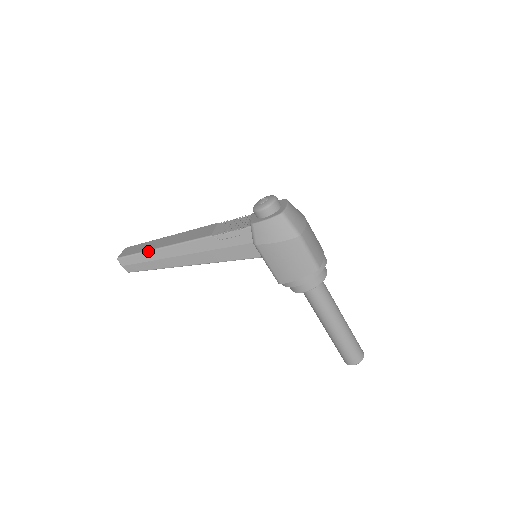
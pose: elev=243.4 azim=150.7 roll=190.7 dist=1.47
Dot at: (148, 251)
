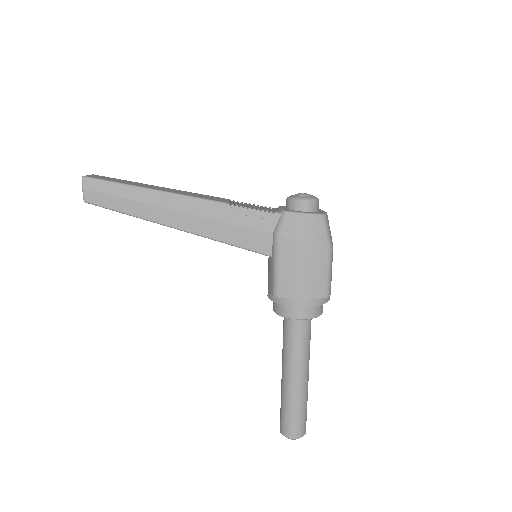
Dot at: (134, 186)
